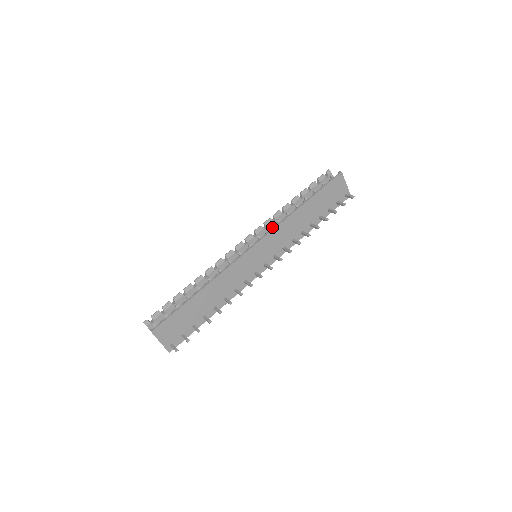
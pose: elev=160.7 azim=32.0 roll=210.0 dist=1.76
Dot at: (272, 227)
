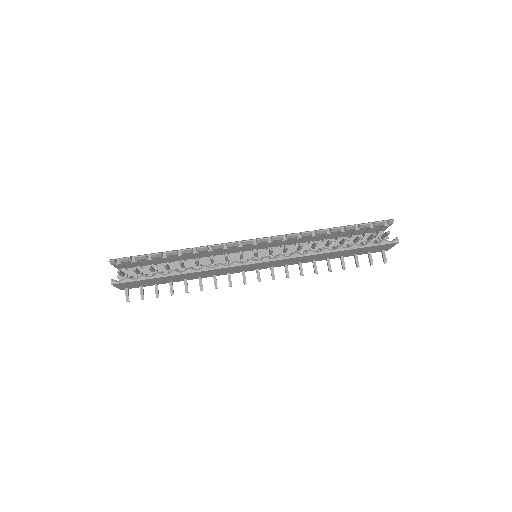
Dot at: (292, 239)
